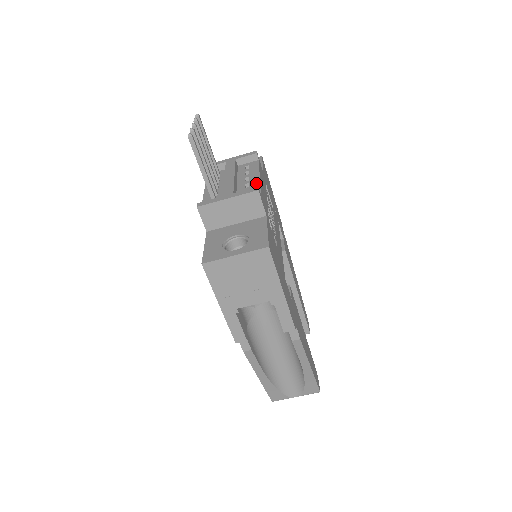
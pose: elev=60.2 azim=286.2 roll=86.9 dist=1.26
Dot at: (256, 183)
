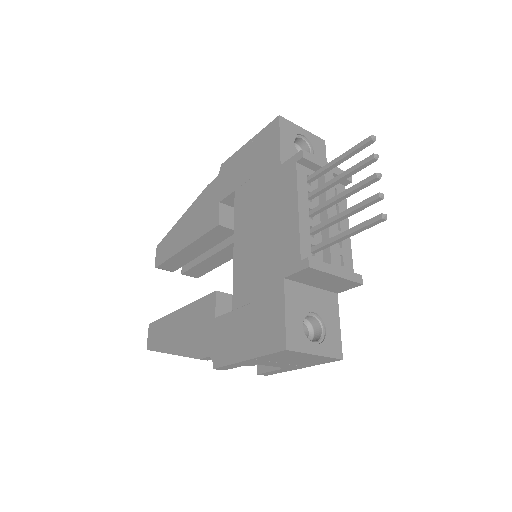
Dot at: (349, 247)
